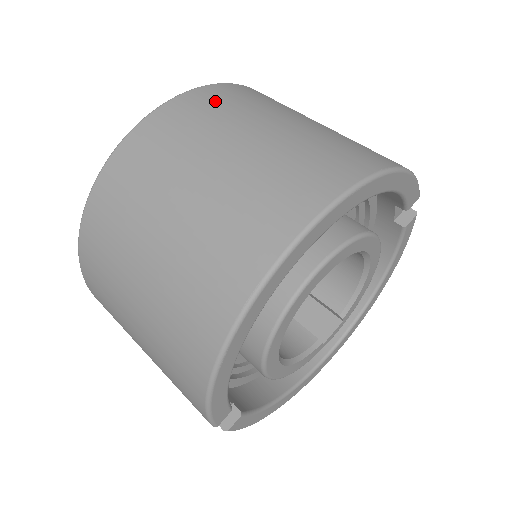
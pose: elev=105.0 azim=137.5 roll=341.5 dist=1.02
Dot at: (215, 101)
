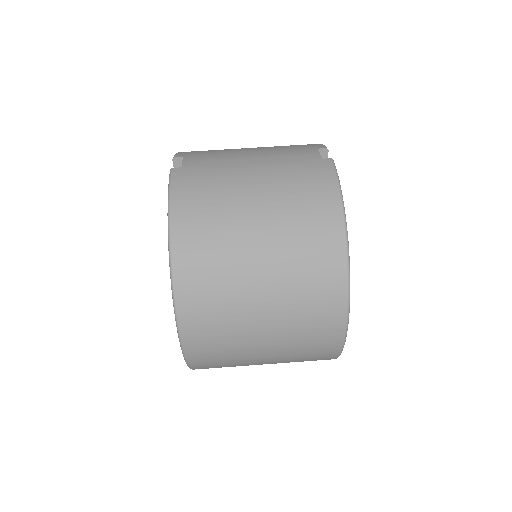
Dot at: (203, 289)
